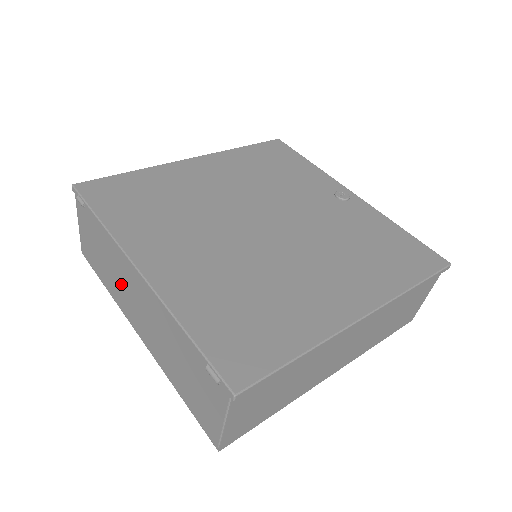
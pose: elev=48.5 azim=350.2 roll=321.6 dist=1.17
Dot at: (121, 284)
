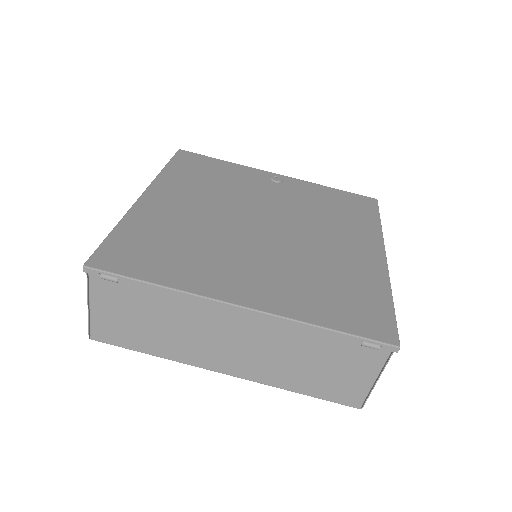
Dot at: (194, 336)
